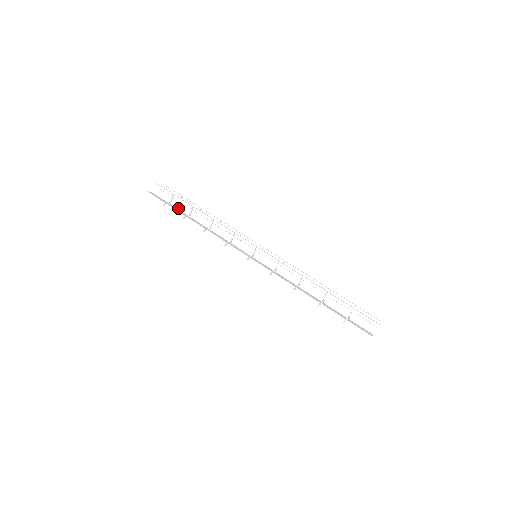
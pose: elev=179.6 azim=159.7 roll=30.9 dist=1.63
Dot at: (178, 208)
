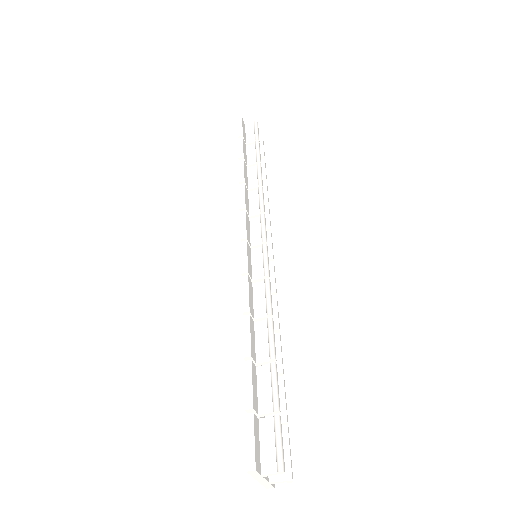
Dot at: (248, 153)
